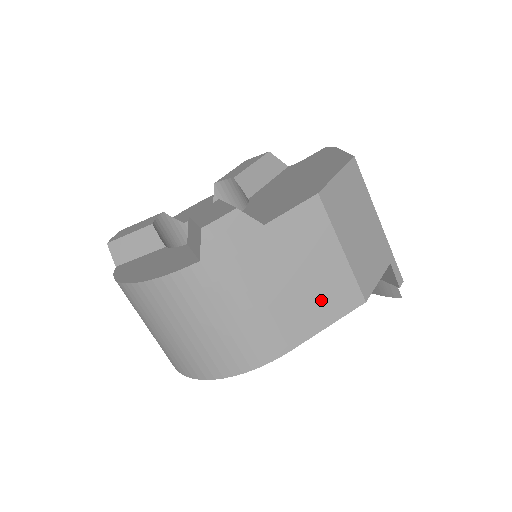
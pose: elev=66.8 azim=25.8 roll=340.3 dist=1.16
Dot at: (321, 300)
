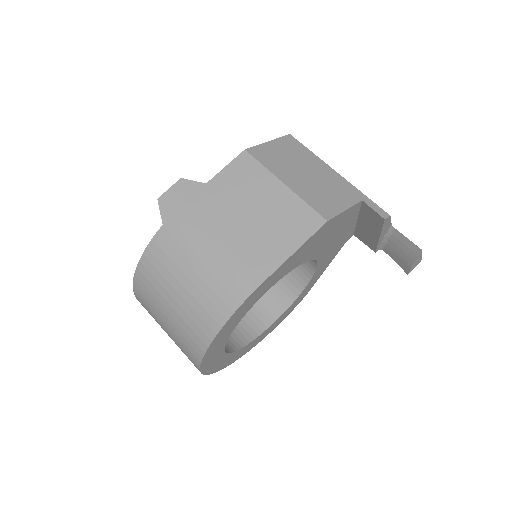
Dot at: (279, 229)
